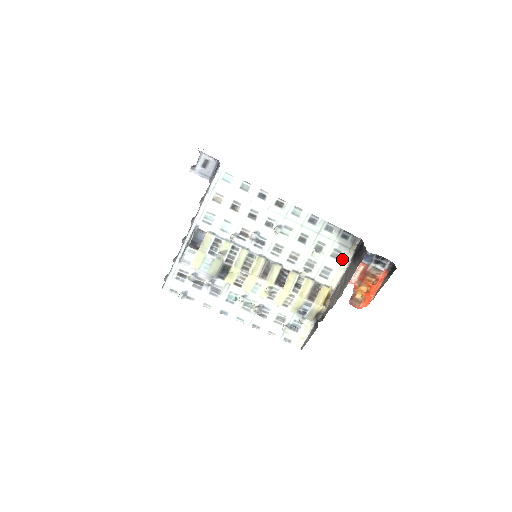
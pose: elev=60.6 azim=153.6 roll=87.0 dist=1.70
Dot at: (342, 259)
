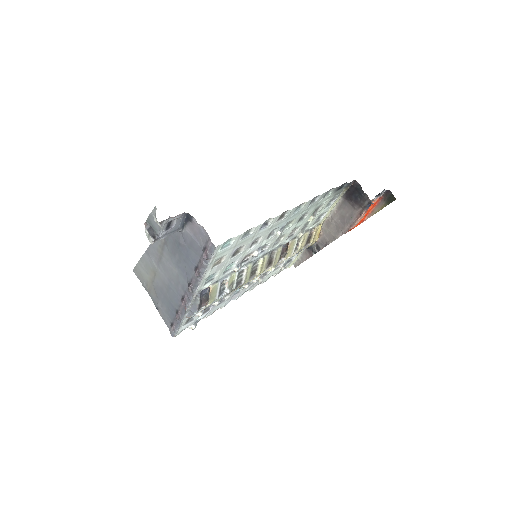
Dot at: (334, 202)
